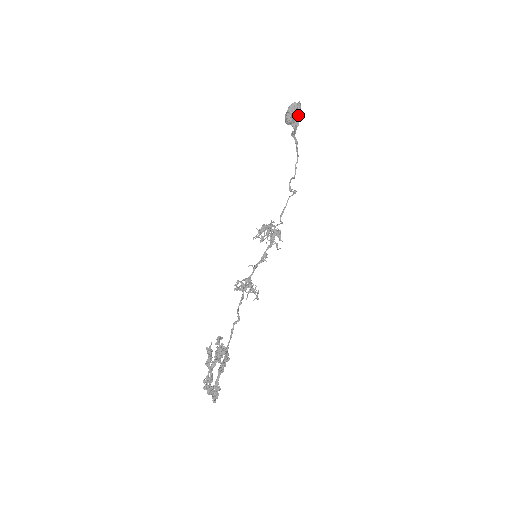
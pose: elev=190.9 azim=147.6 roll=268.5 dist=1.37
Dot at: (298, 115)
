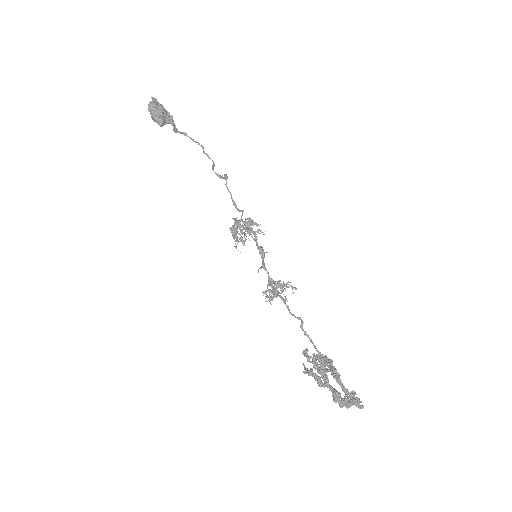
Dot at: (164, 109)
